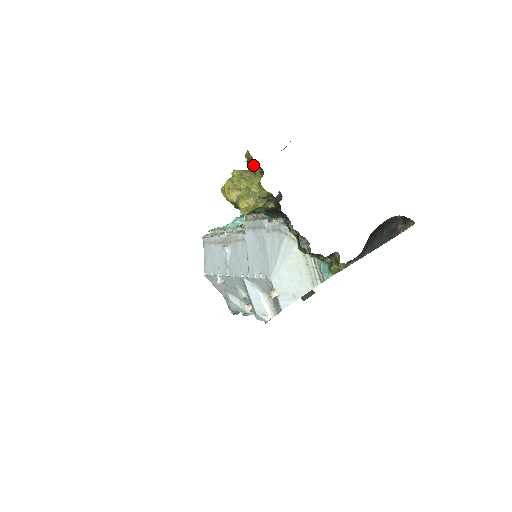
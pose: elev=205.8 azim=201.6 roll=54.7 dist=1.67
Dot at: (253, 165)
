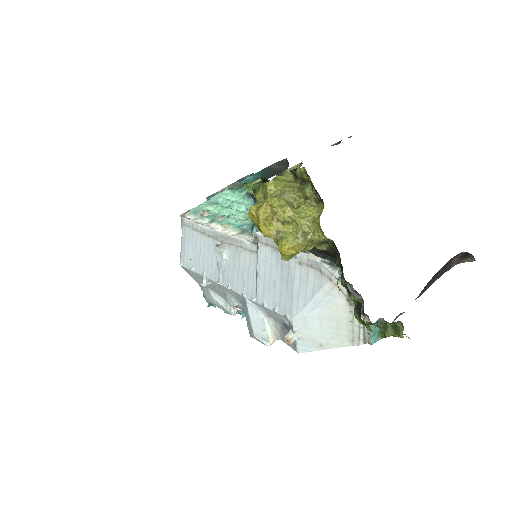
Dot at: (306, 186)
